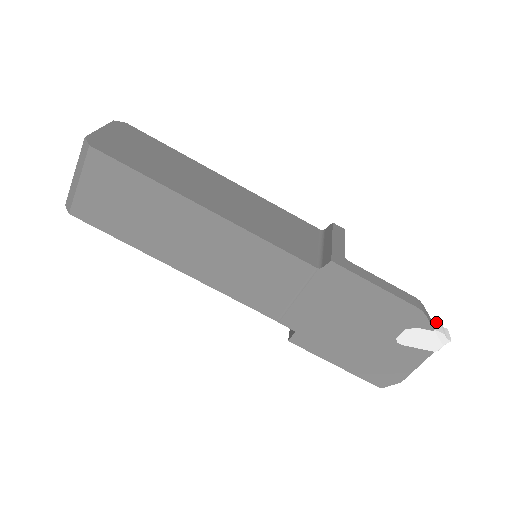
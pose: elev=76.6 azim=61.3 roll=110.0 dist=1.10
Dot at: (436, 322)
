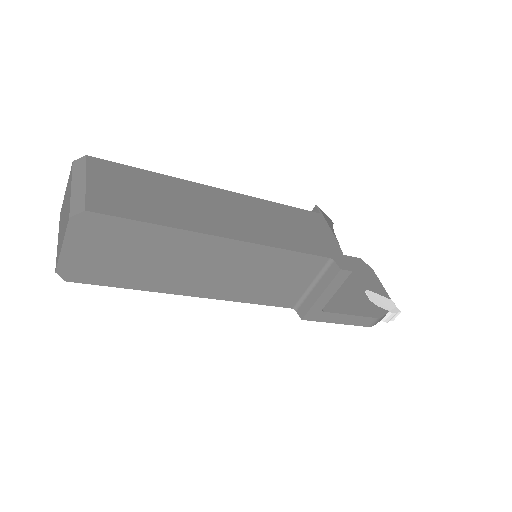
Dot at: (390, 315)
